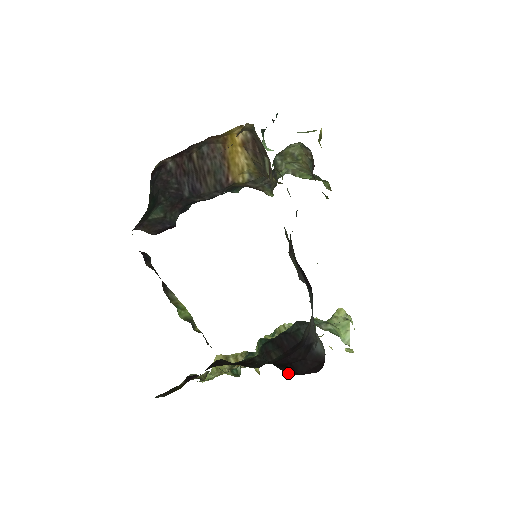
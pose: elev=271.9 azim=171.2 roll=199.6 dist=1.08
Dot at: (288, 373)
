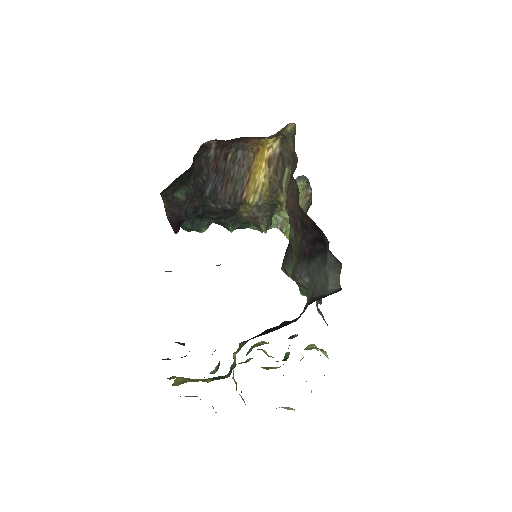
Dot at: occluded
